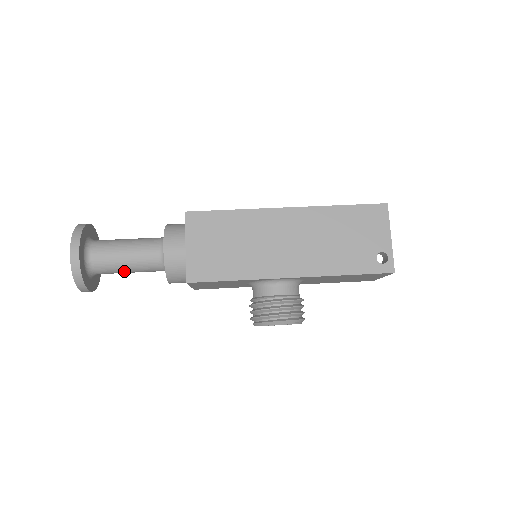
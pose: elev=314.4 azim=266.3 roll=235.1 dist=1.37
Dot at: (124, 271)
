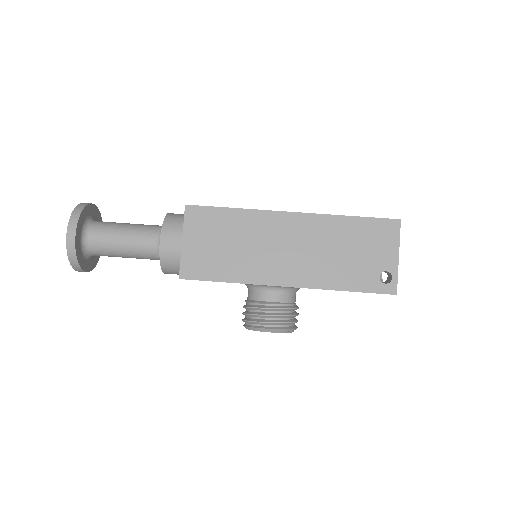
Dot at: (121, 256)
